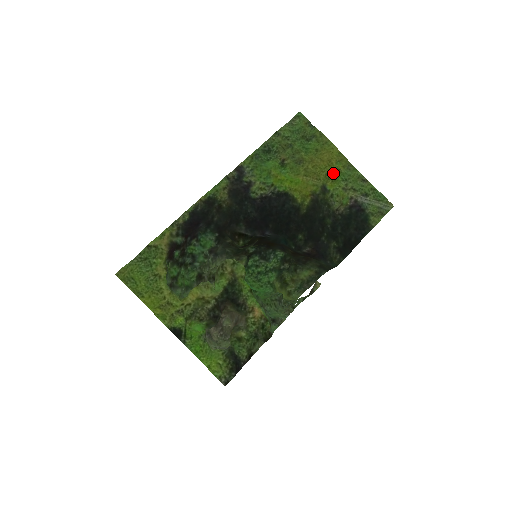
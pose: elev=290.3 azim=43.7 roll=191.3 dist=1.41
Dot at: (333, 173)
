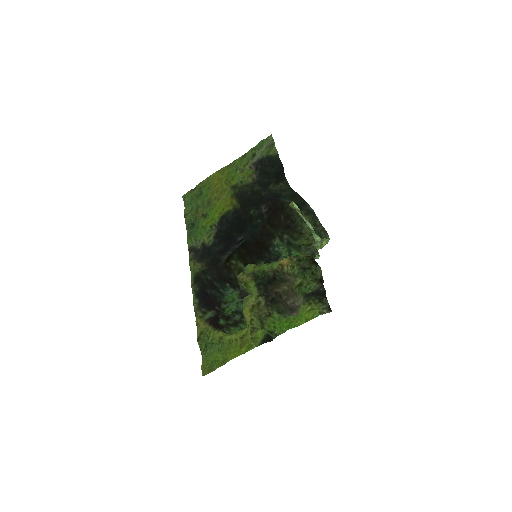
Dot at: (228, 178)
